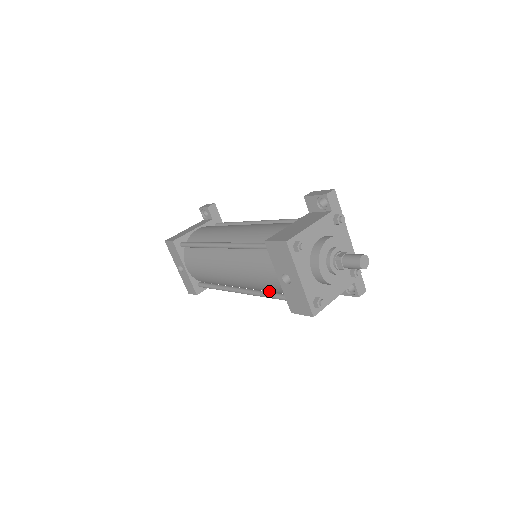
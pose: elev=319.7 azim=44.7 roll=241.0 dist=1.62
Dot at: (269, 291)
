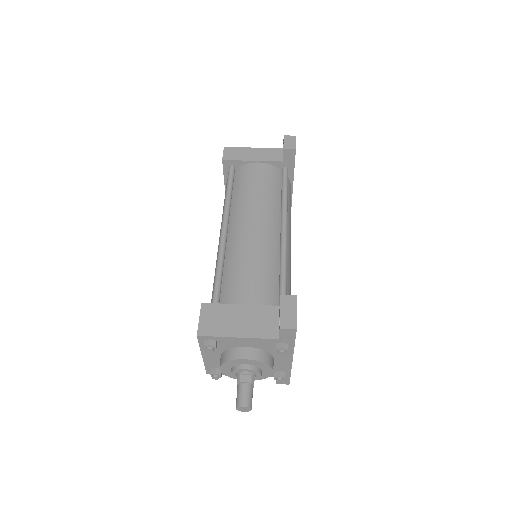
Dot at: occluded
